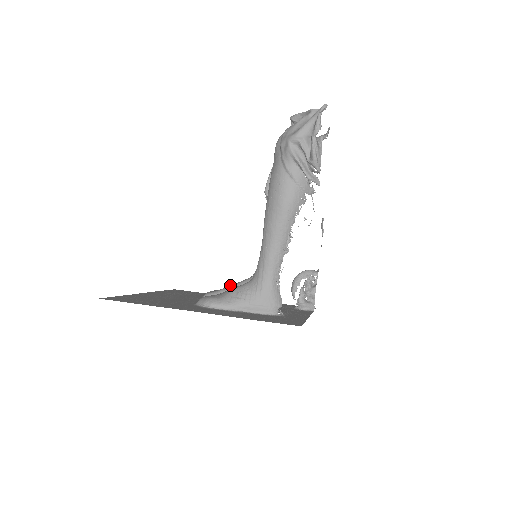
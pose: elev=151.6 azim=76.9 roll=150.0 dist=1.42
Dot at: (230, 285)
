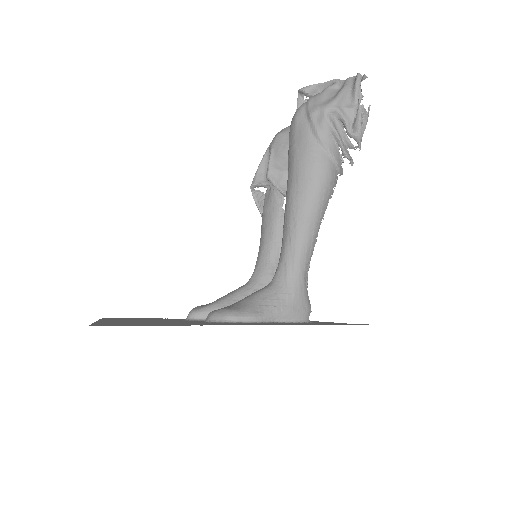
Dot at: (223, 296)
